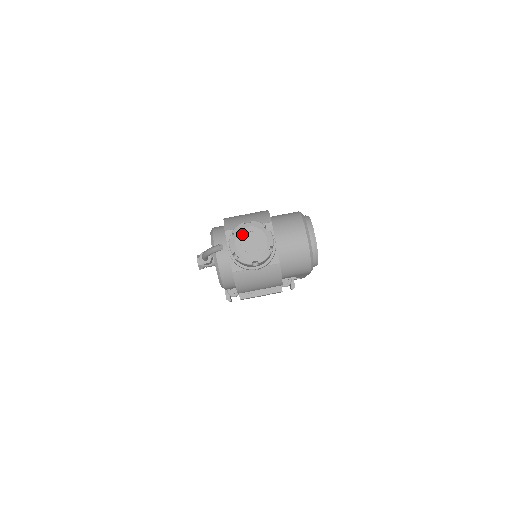
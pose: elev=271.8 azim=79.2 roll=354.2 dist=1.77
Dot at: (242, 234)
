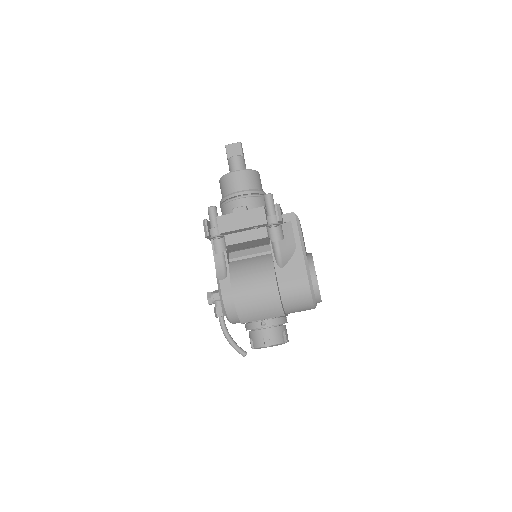
Dot at: occluded
